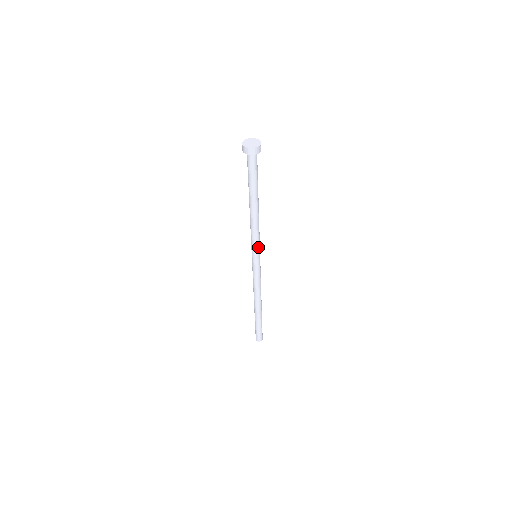
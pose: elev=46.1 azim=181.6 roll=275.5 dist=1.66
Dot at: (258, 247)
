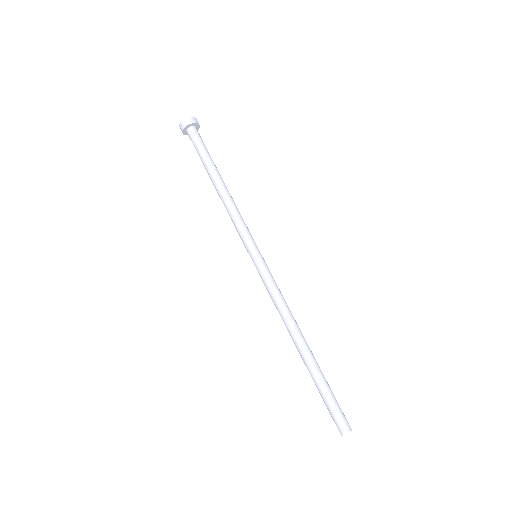
Dot at: (246, 238)
